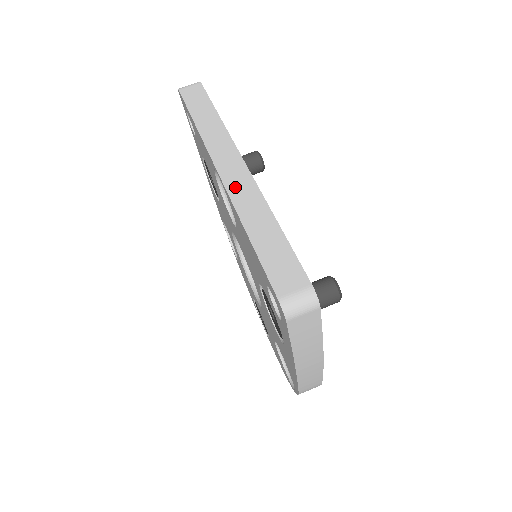
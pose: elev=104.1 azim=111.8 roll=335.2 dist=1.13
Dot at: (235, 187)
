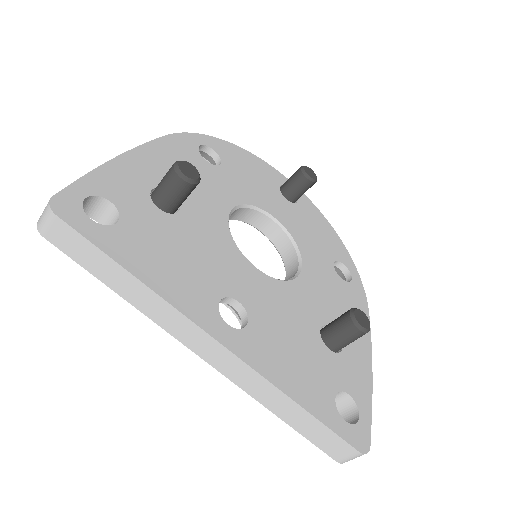
Dot at: (234, 375)
